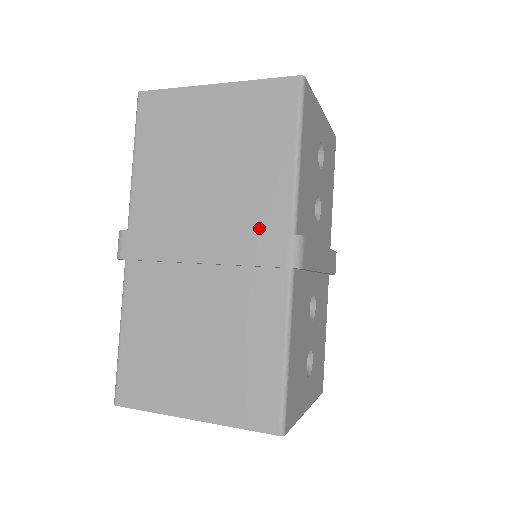
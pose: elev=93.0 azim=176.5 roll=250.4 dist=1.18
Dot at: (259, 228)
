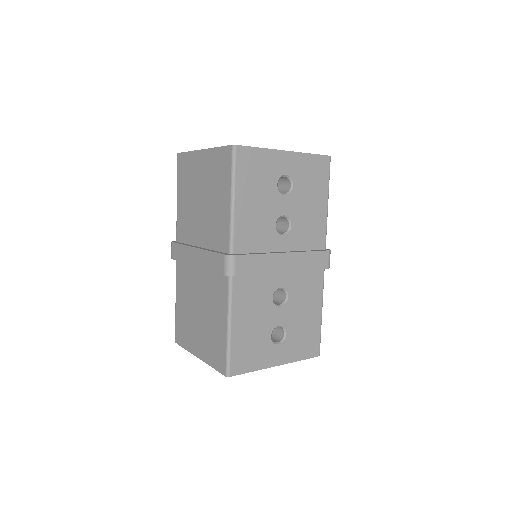
Dot at: (218, 247)
